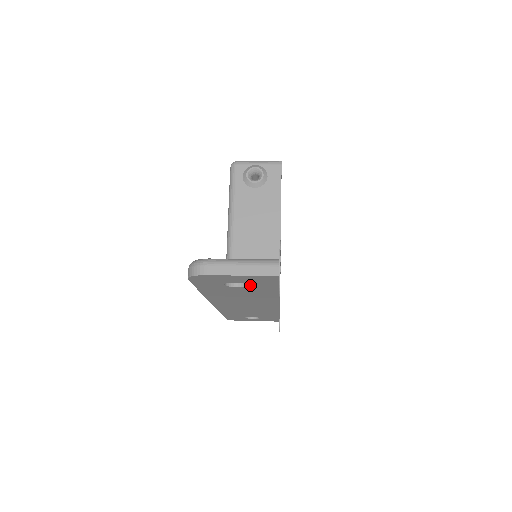
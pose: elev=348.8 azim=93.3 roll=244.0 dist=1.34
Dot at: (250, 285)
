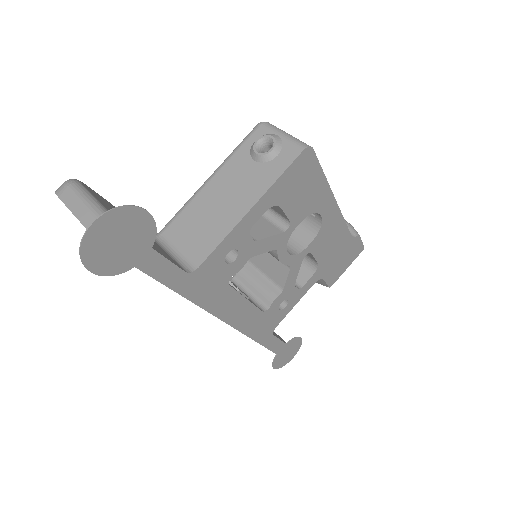
Dot at: occluded
